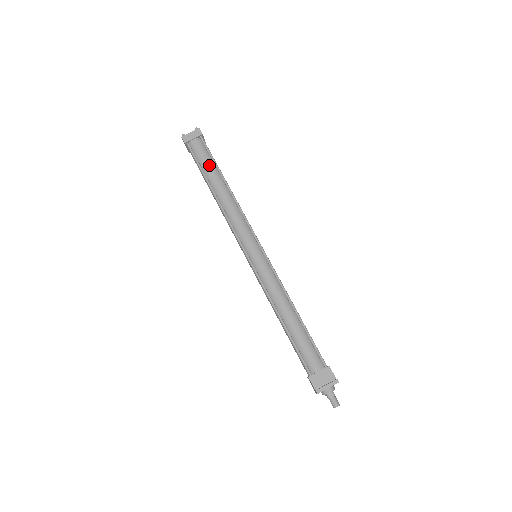
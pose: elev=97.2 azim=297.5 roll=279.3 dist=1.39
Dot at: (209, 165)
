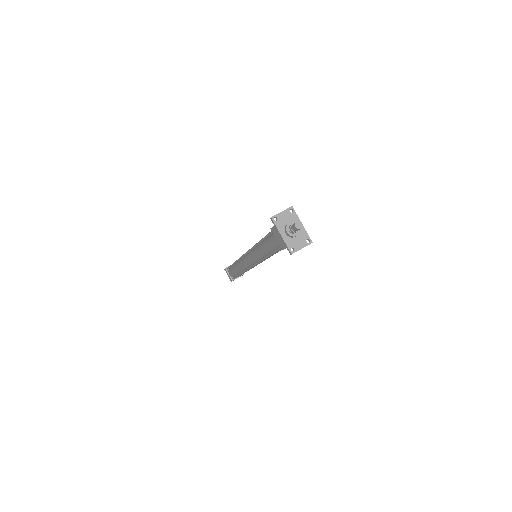
Dot at: occluded
